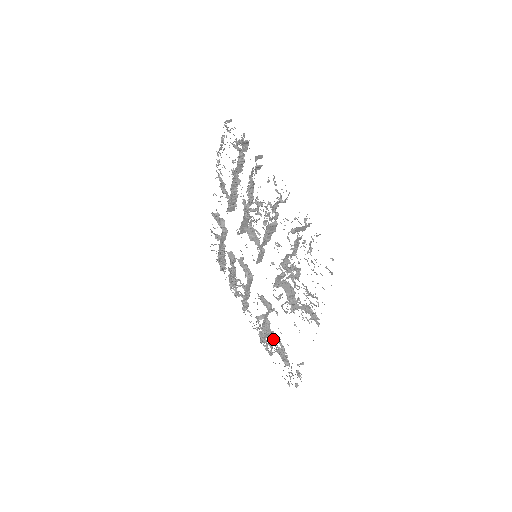
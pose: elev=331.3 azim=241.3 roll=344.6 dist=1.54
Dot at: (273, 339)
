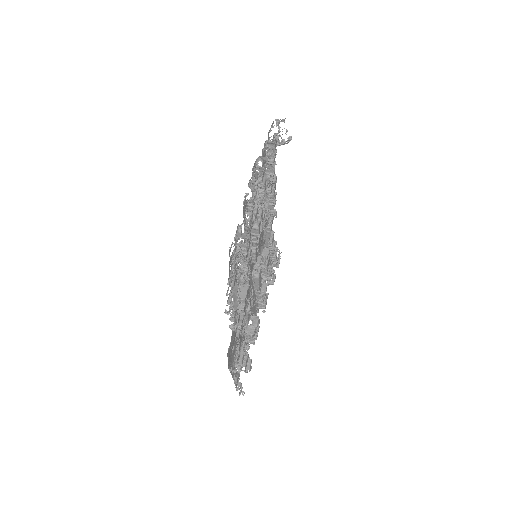
Dot at: occluded
